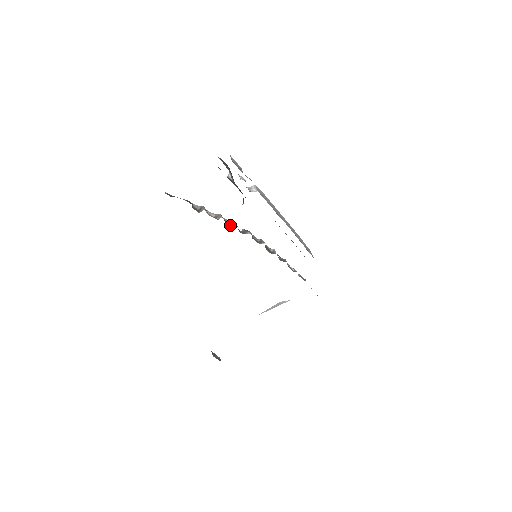
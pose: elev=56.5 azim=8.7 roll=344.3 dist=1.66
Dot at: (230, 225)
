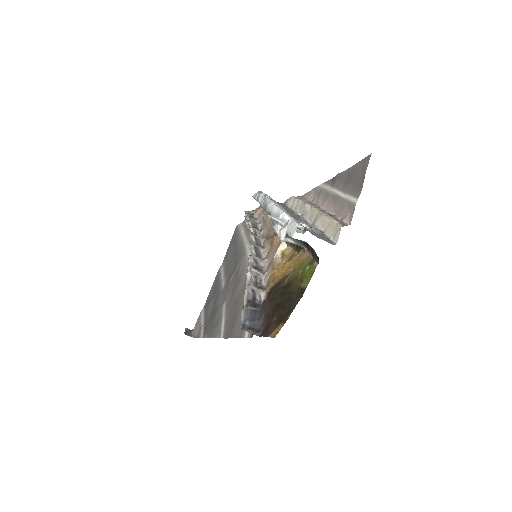
Dot at: (256, 266)
